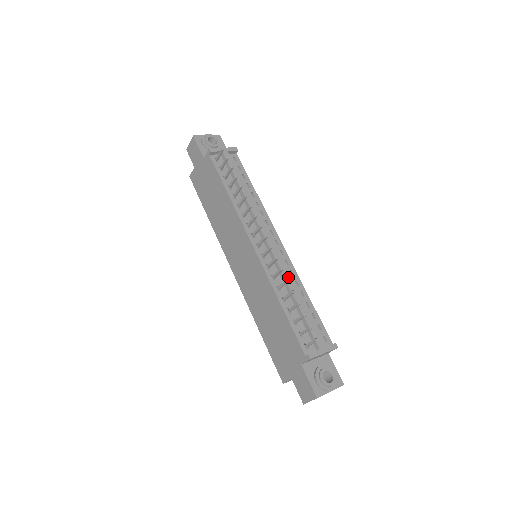
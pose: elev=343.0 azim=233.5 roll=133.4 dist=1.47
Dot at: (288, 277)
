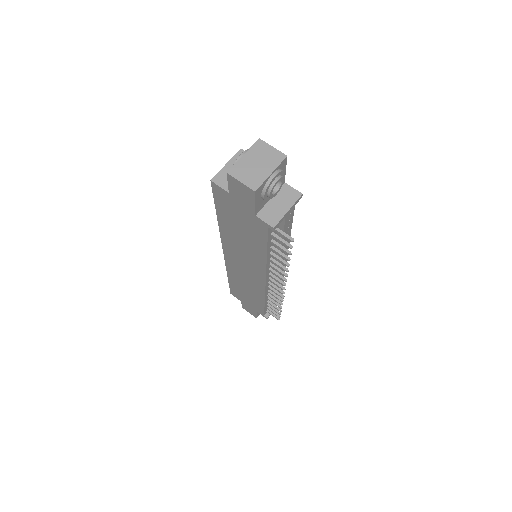
Dot at: occluded
